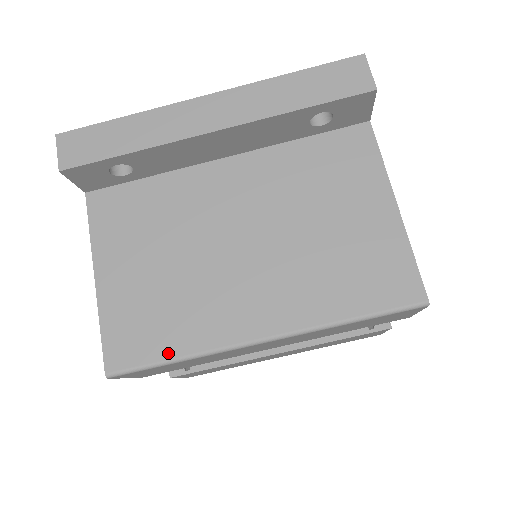
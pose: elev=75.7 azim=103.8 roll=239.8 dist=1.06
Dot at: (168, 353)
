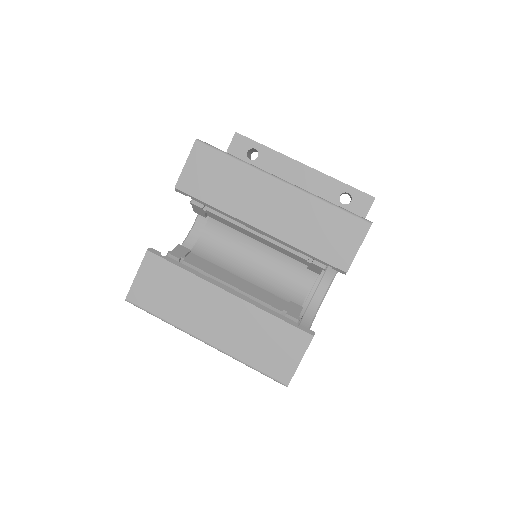
Dot at: occluded
